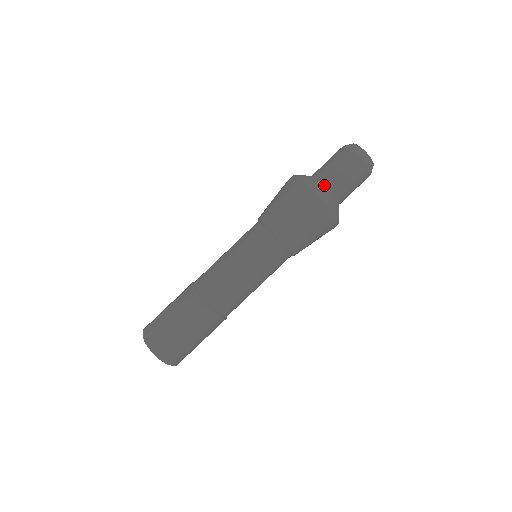
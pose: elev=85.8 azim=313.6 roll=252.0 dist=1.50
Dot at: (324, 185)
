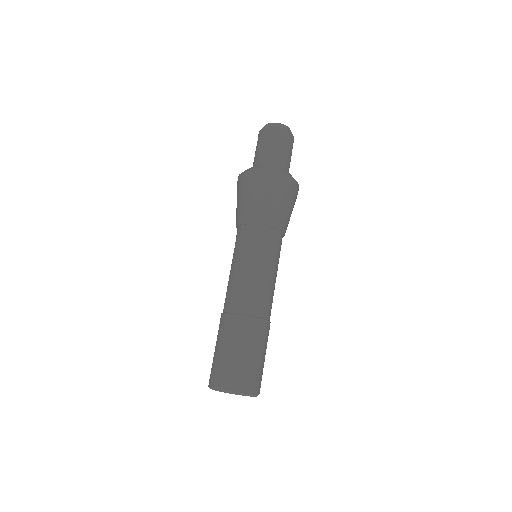
Dot at: (261, 164)
